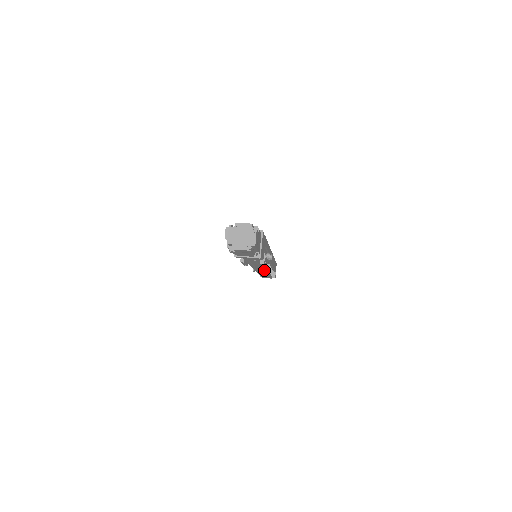
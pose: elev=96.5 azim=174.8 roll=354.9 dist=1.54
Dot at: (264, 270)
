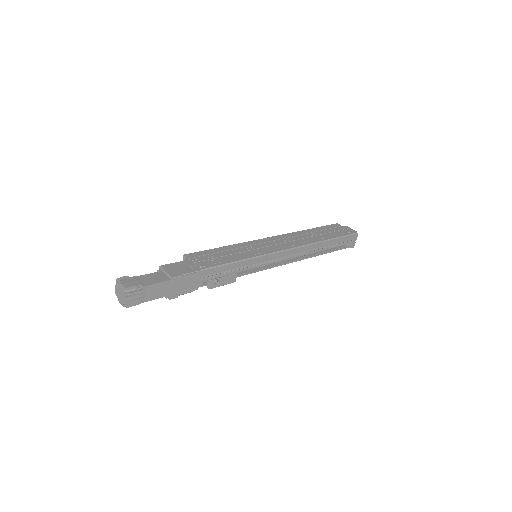
Dot at: (276, 265)
